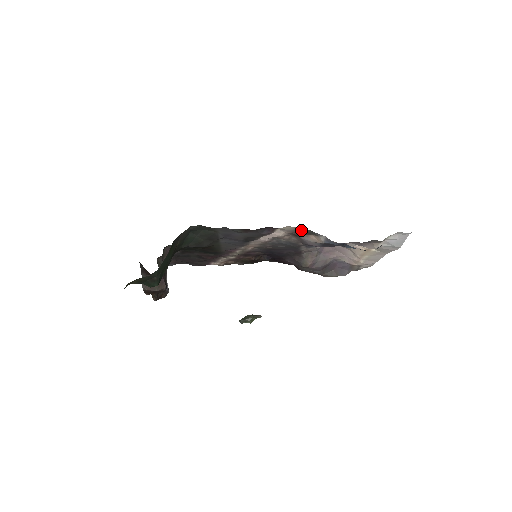
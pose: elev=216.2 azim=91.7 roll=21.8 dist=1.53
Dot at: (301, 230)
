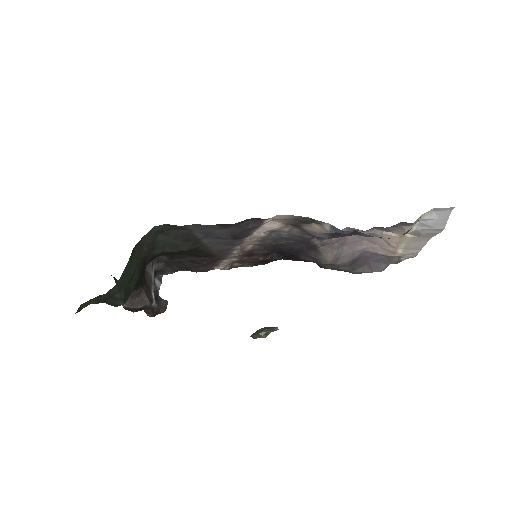
Dot at: (297, 218)
